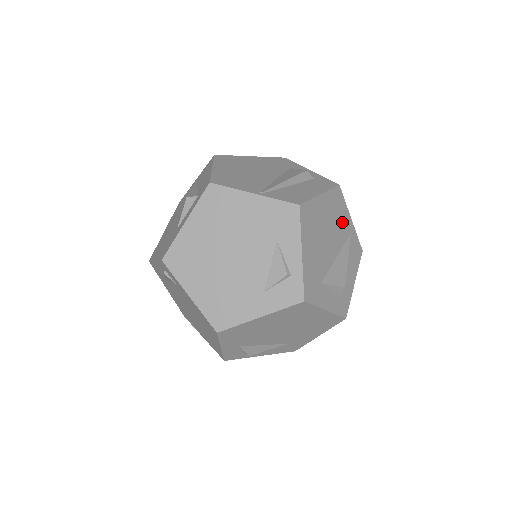
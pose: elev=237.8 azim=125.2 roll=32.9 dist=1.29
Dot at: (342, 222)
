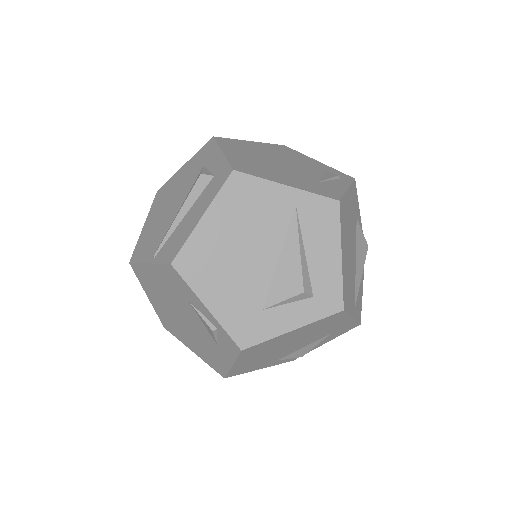
Dot at: (267, 208)
